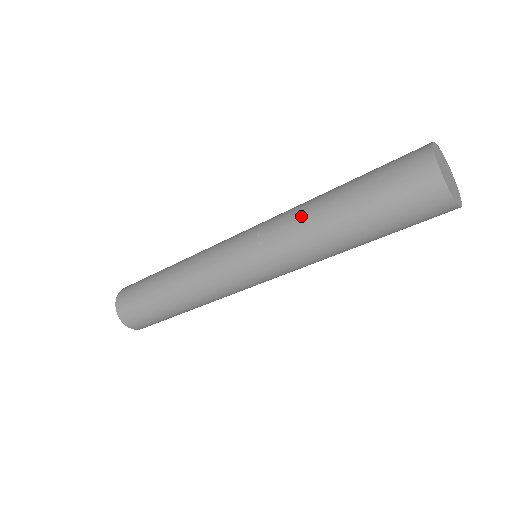
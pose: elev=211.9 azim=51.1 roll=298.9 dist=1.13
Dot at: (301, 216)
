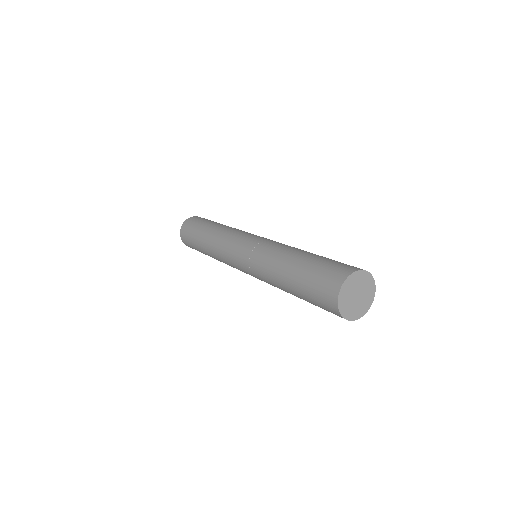
Dot at: (270, 274)
